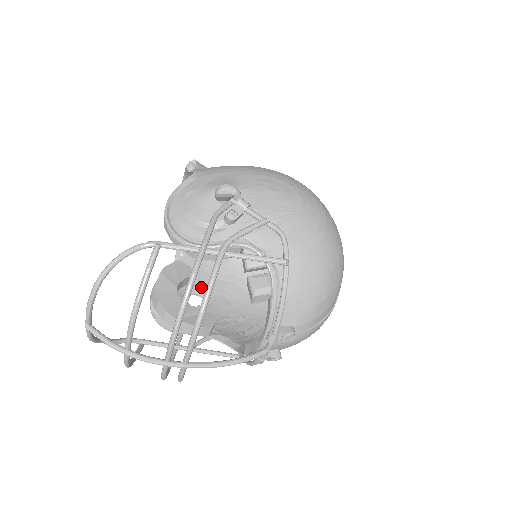
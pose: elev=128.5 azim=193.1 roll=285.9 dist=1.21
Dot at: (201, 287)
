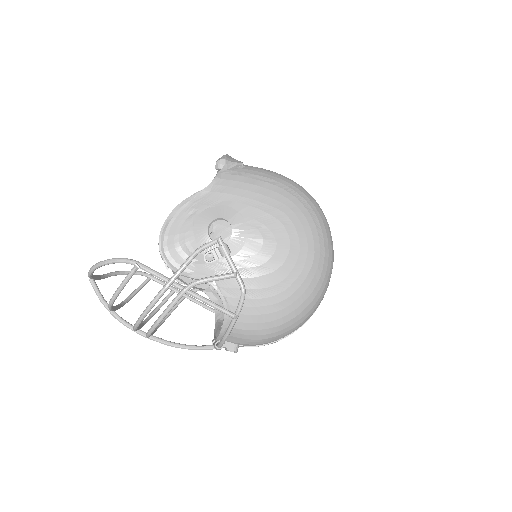
Dot at: occluded
